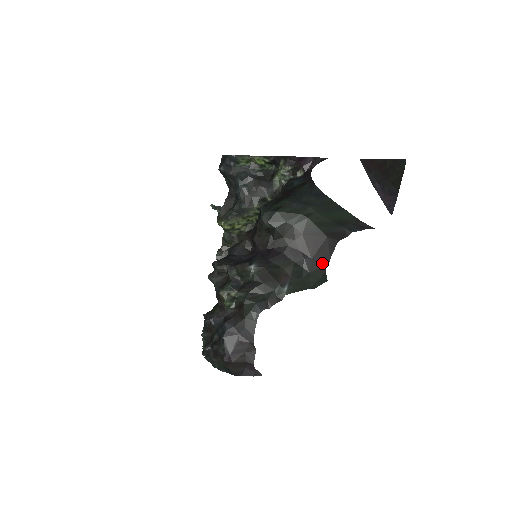
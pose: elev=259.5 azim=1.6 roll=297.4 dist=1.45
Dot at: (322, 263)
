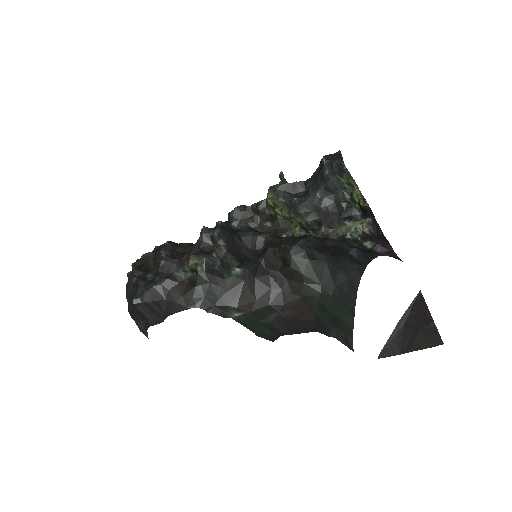
Dot at: (286, 329)
